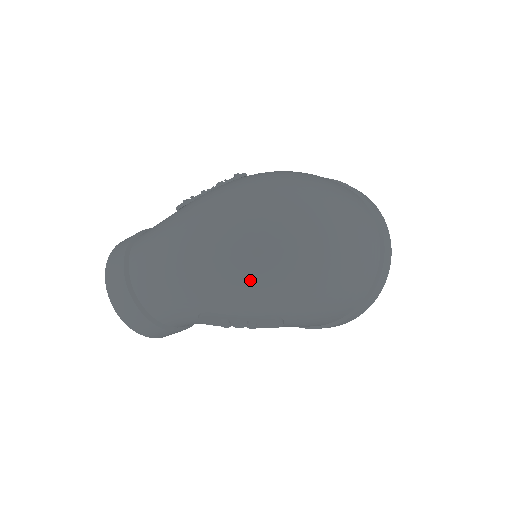
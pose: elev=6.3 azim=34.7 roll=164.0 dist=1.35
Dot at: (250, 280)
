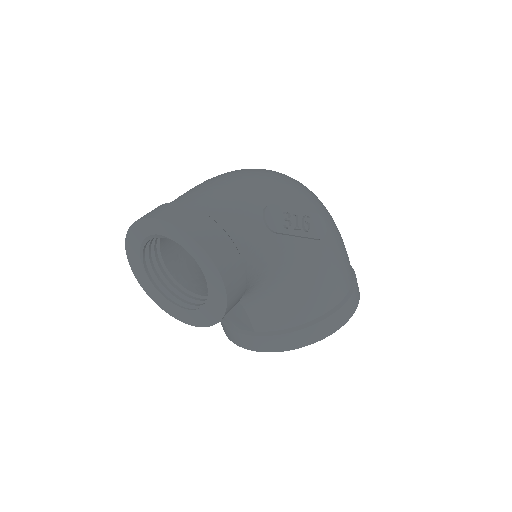
Dot at: (286, 179)
